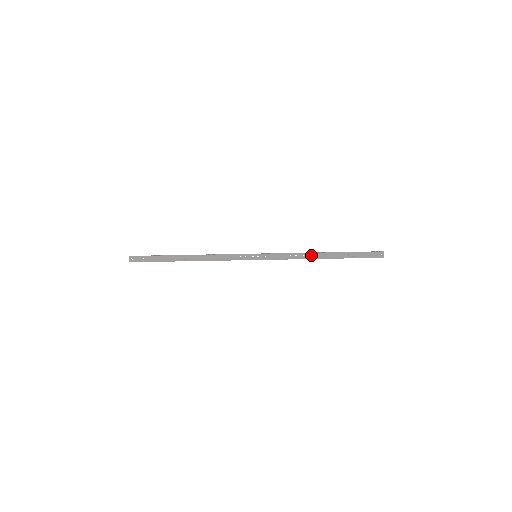
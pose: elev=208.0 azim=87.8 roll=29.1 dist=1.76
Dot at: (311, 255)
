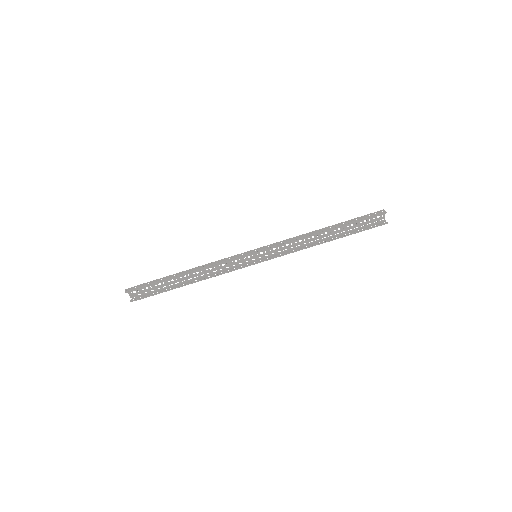
Dot at: (310, 233)
